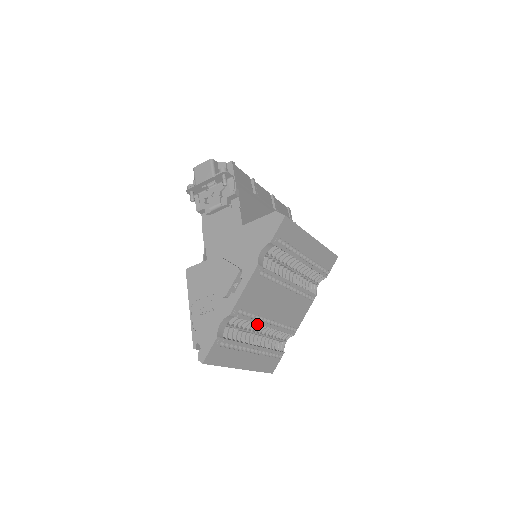
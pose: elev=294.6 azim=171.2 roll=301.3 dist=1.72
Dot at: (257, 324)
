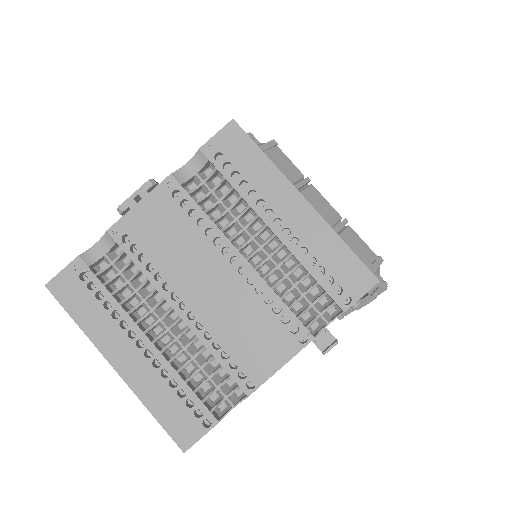
Dot at: (163, 298)
